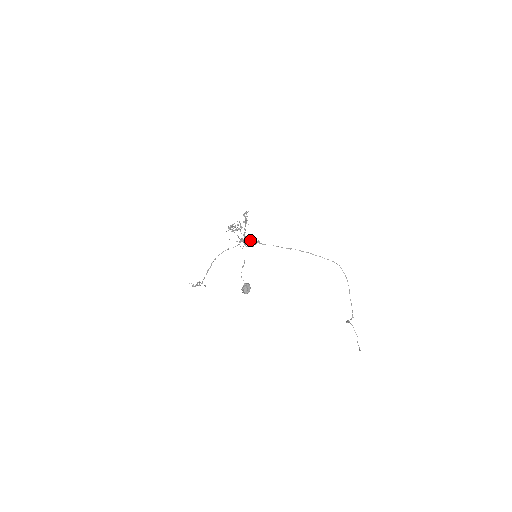
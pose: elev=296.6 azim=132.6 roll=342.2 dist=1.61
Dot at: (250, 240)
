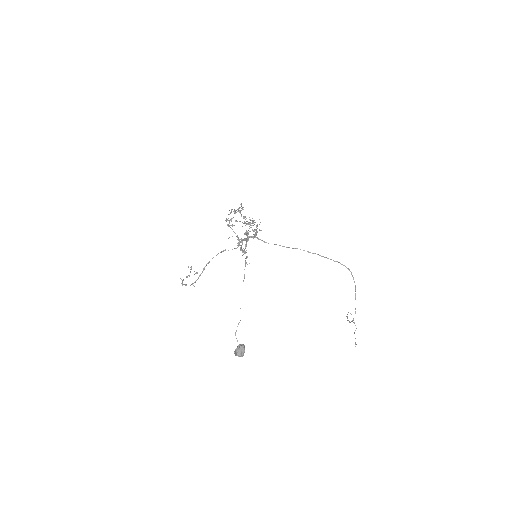
Dot at: occluded
